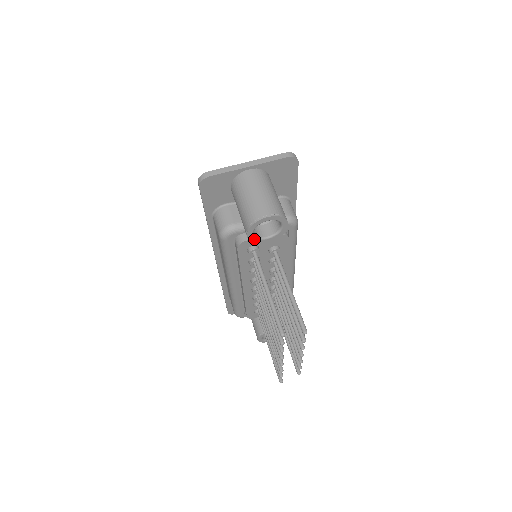
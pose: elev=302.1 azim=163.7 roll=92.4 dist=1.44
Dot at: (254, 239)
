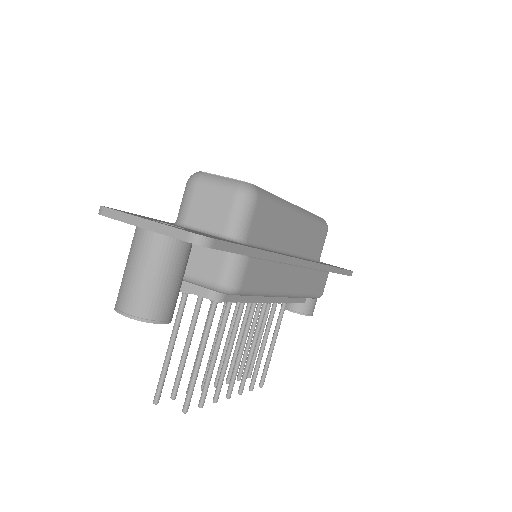
Dot at: occluded
